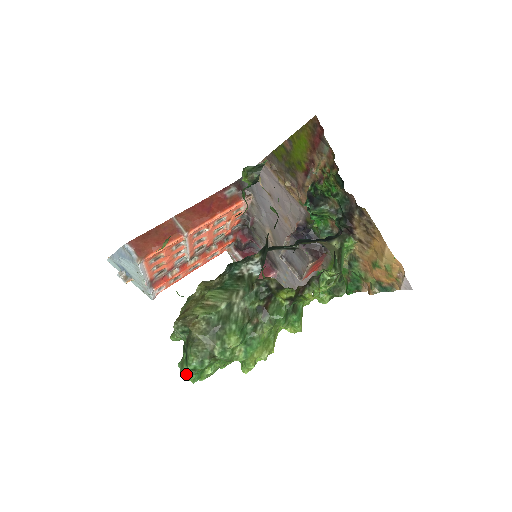
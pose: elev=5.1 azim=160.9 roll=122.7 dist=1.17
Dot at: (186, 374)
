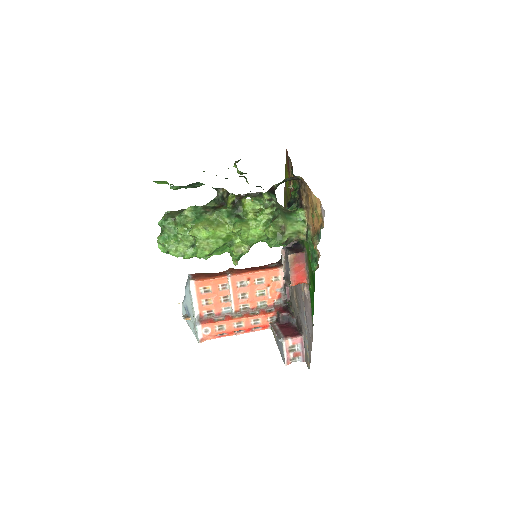
Dot at: (158, 236)
